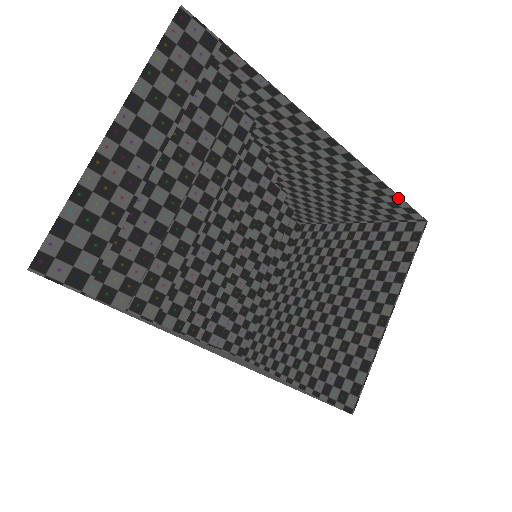
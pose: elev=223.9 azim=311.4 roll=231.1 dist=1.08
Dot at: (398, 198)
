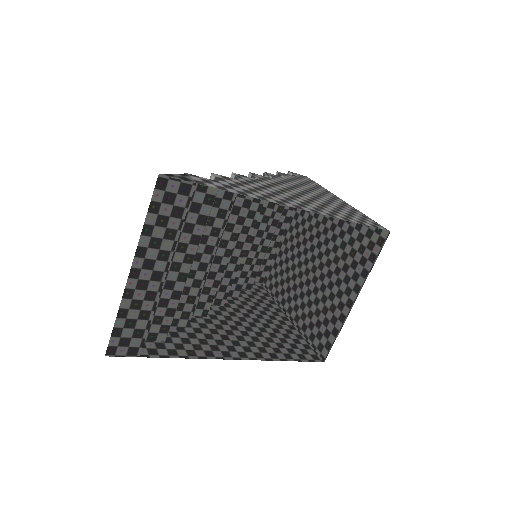
Dot at: (362, 224)
